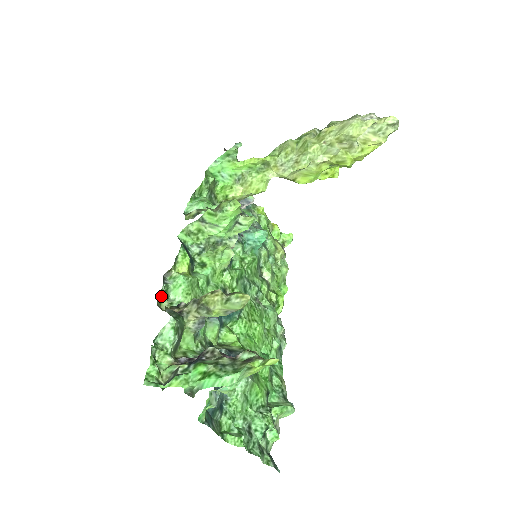
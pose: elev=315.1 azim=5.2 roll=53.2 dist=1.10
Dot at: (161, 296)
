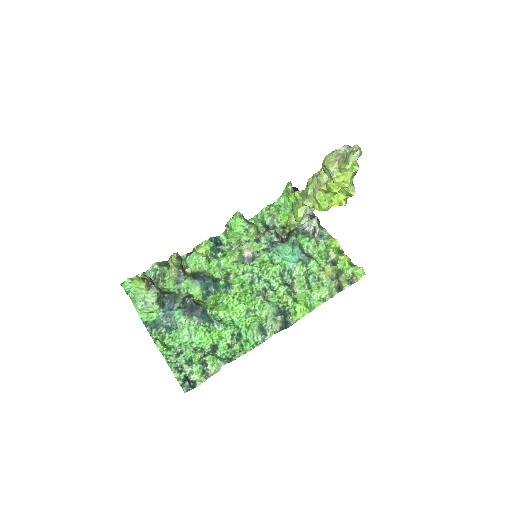
Dot at: occluded
